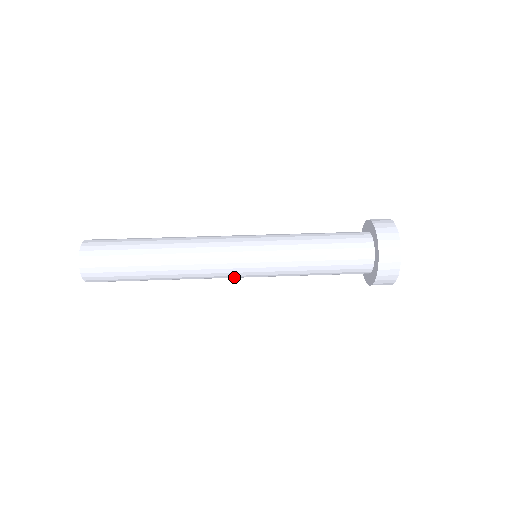
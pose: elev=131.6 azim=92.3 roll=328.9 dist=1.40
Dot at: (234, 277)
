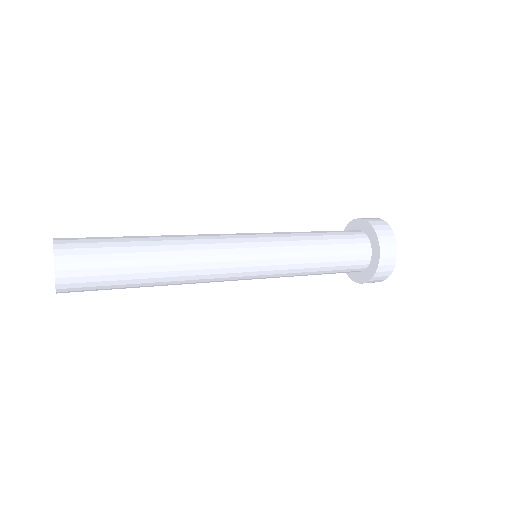
Dot at: (241, 267)
